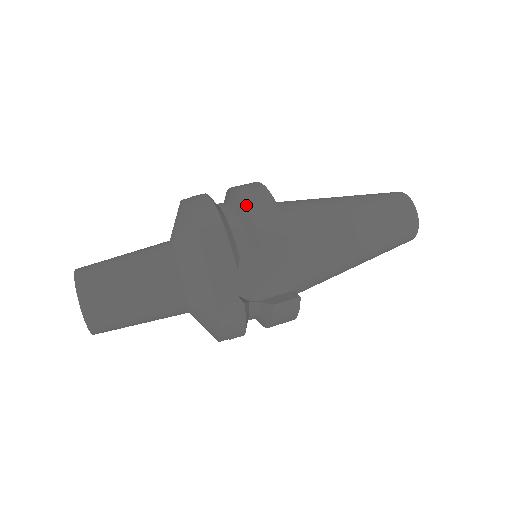
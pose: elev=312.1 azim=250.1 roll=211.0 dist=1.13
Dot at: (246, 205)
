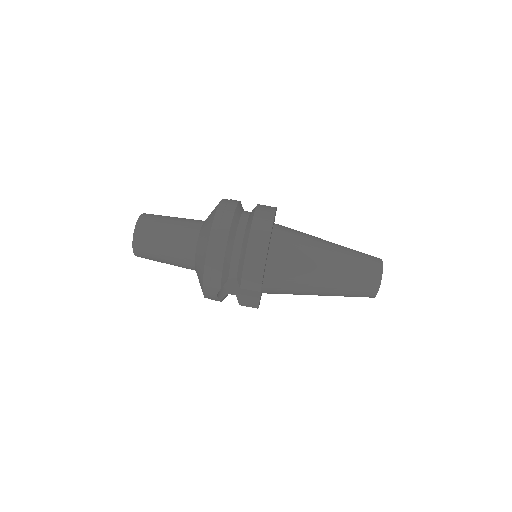
Dot at: (245, 255)
